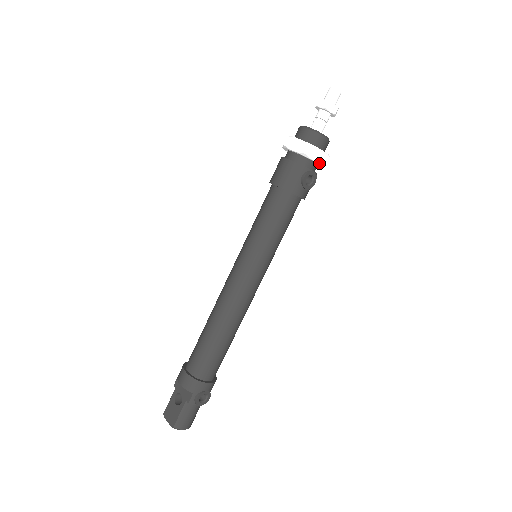
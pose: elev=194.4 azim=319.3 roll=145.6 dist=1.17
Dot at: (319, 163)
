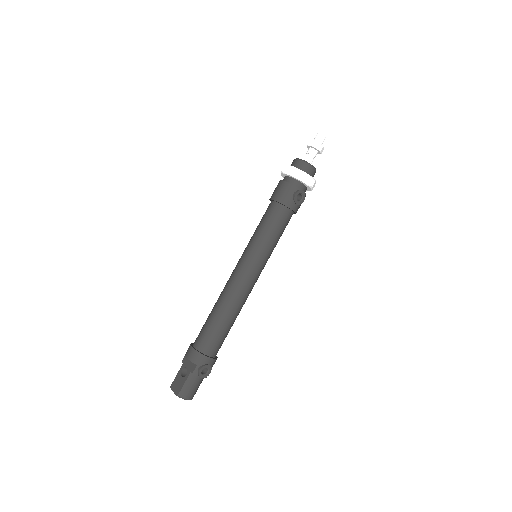
Dot at: (307, 185)
